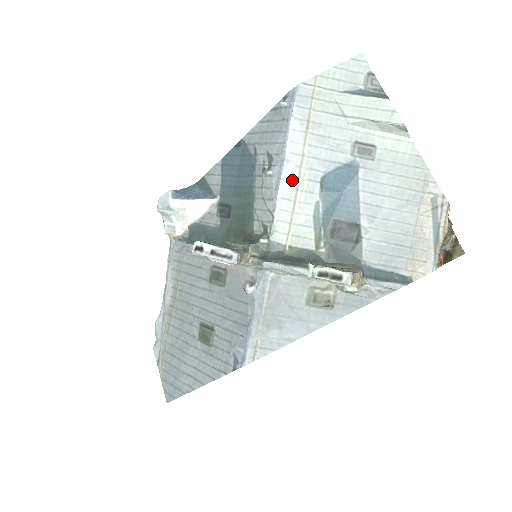
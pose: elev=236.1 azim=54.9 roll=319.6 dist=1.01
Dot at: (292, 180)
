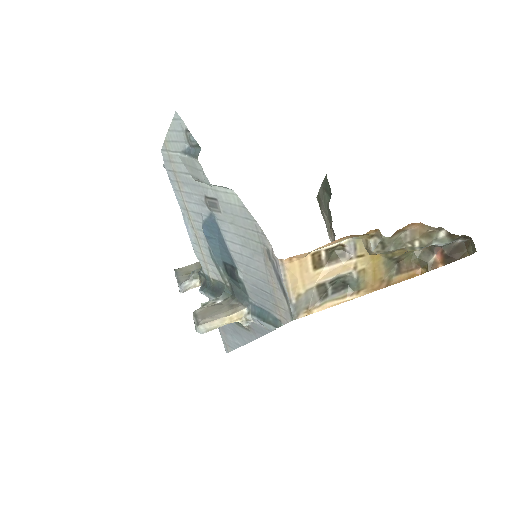
Dot at: (191, 229)
